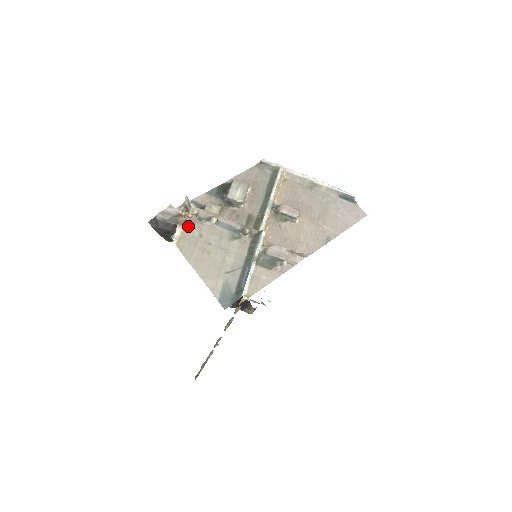
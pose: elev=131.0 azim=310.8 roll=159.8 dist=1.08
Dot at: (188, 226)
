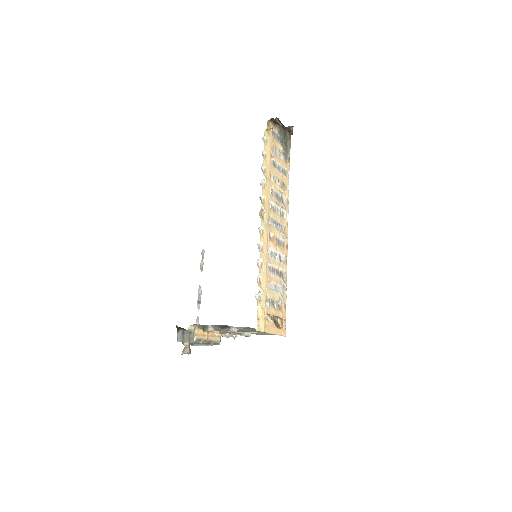
Dot at: (188, 339)
